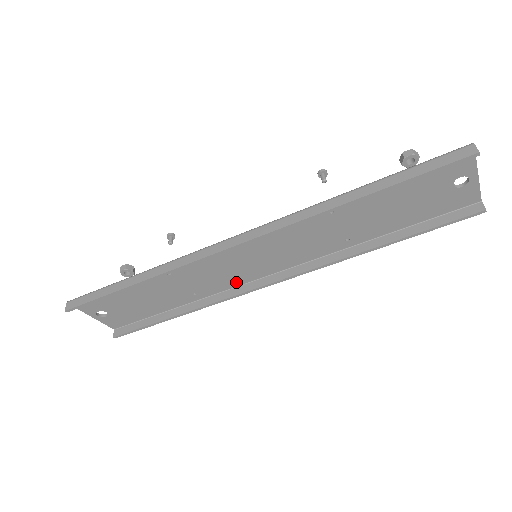
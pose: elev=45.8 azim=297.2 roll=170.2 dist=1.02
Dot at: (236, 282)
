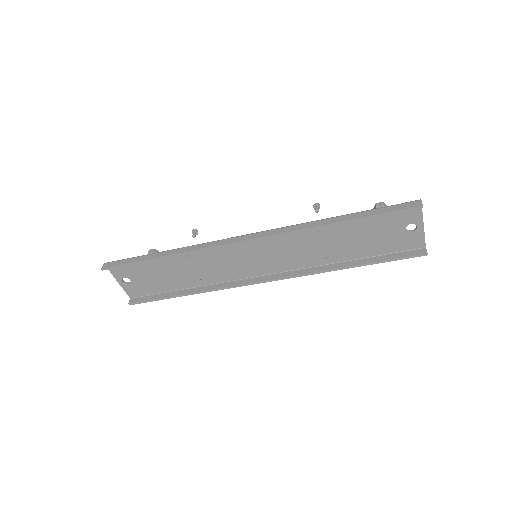
Dot at: (236, 276)
